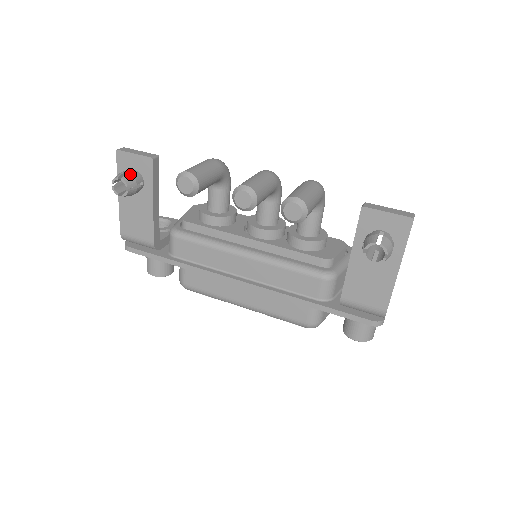
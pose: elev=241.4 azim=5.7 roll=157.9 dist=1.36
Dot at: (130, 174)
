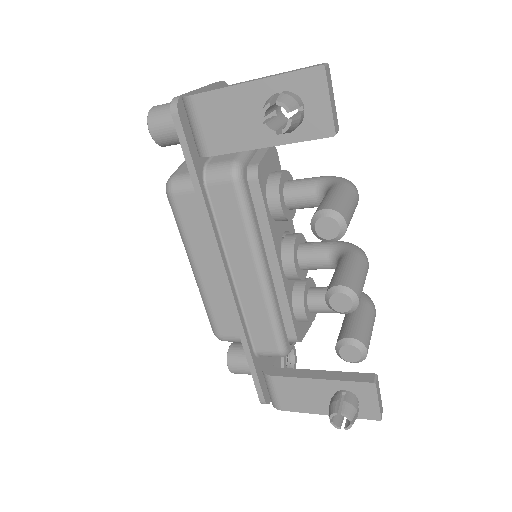
Dot at: (301, 119)
